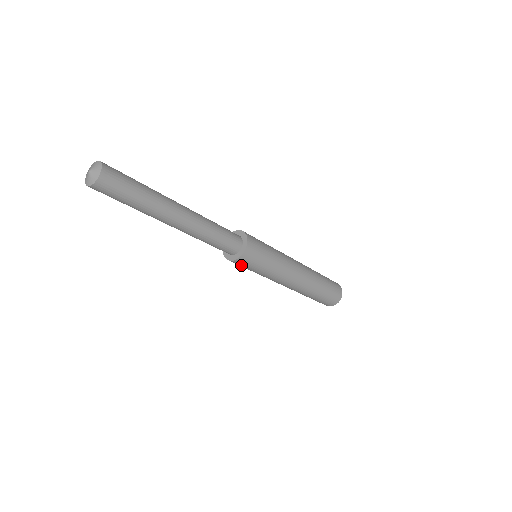
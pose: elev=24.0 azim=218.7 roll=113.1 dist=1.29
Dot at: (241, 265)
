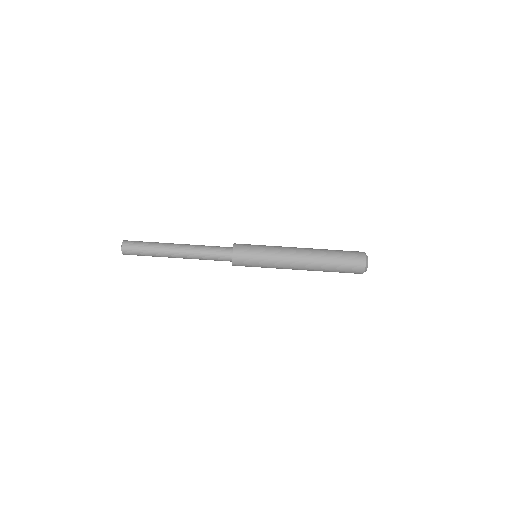
Dot at: (243, 252)
